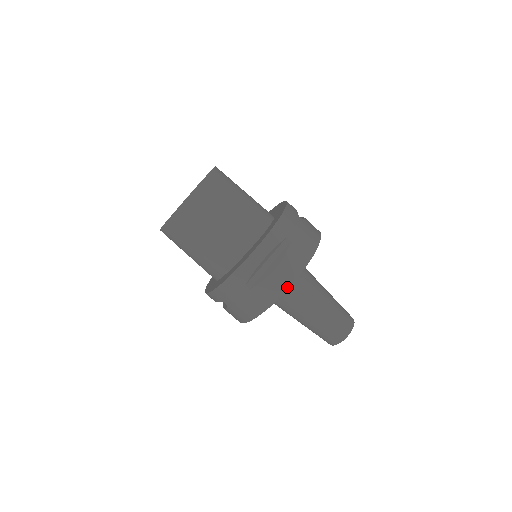
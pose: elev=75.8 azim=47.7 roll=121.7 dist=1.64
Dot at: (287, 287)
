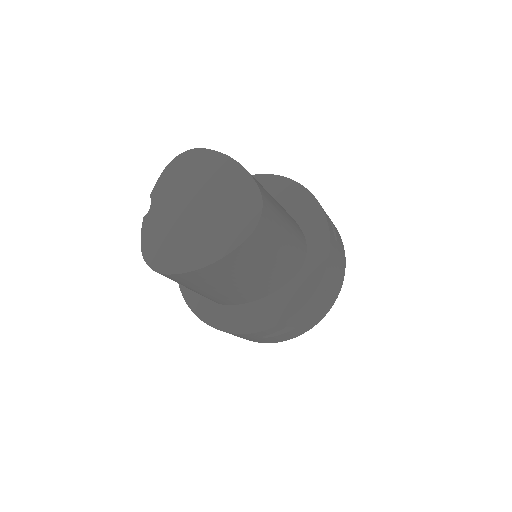
Dot at: (304, 332)
